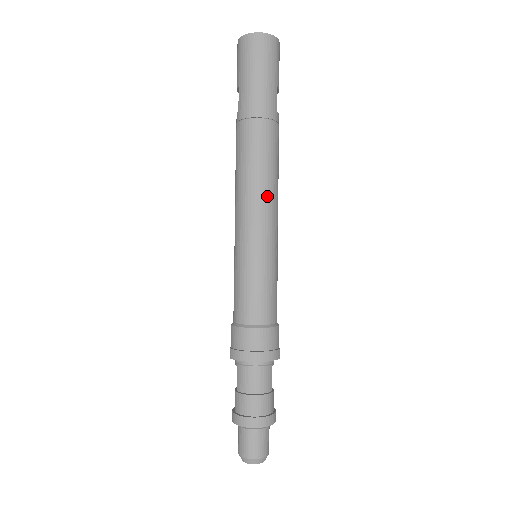
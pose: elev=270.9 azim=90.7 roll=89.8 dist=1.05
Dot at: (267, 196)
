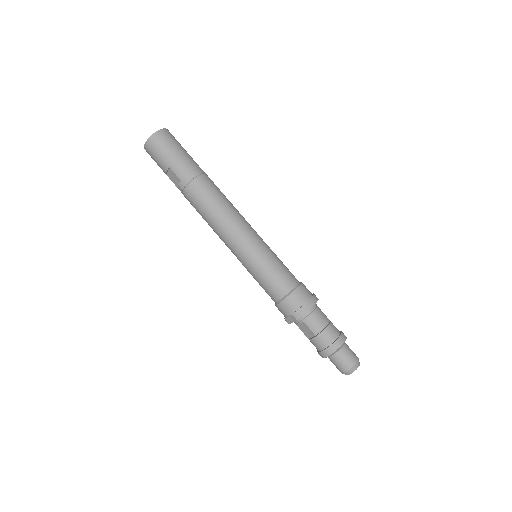
Dot at: (239, 215)
